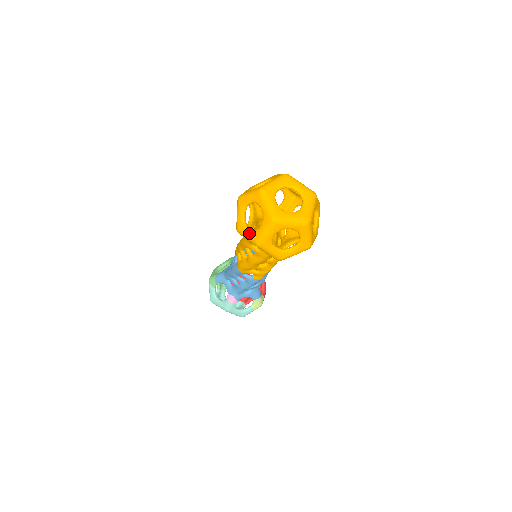
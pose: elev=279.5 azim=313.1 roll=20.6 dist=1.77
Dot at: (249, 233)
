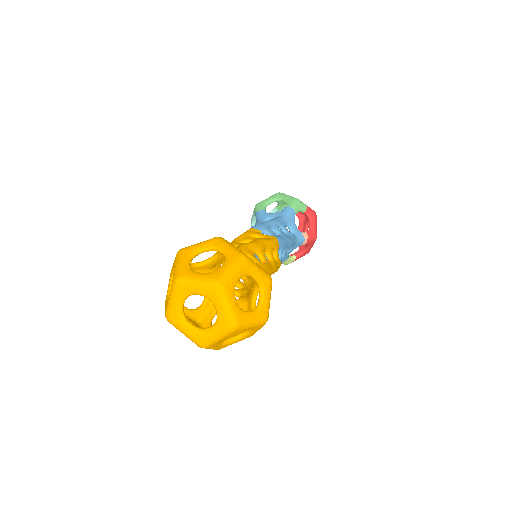
Dot at: (167, 291)
